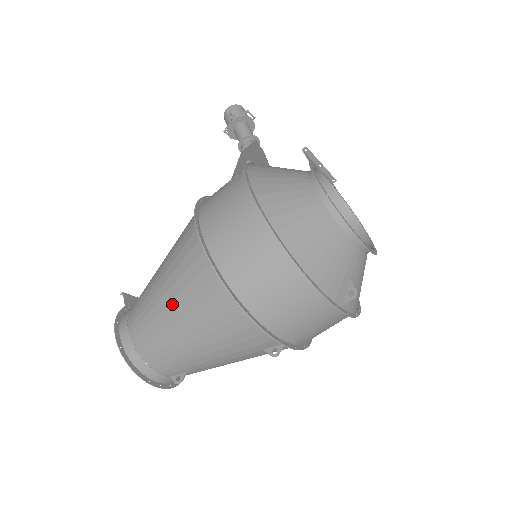
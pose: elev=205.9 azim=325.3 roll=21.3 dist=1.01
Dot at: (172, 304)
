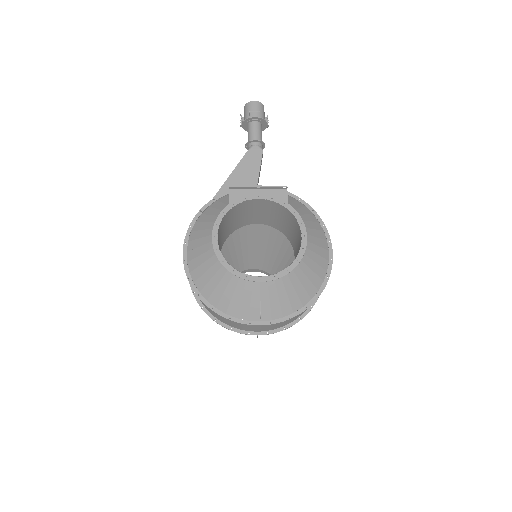
Dot at: occluded
